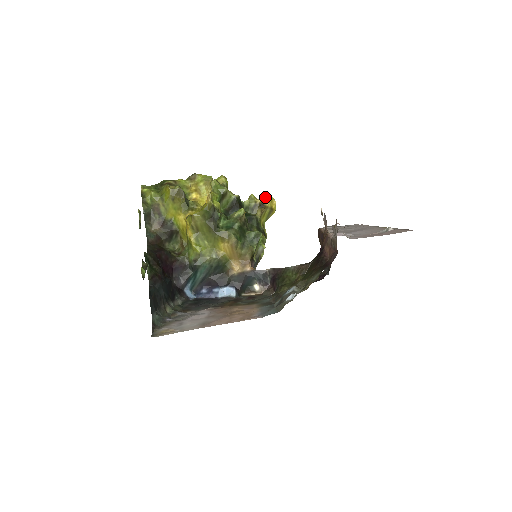
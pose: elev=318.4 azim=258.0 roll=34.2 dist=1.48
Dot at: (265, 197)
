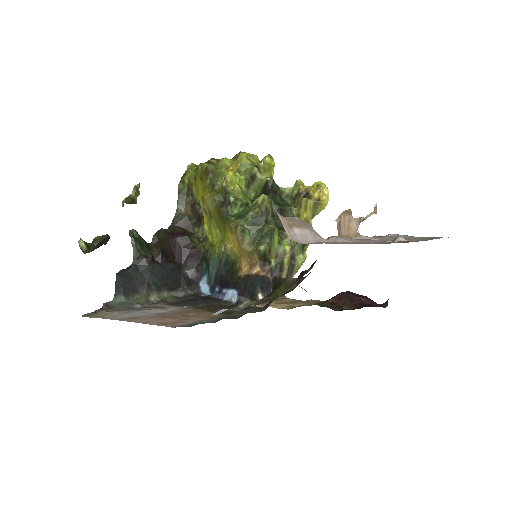
Dot at: (314, 184)
